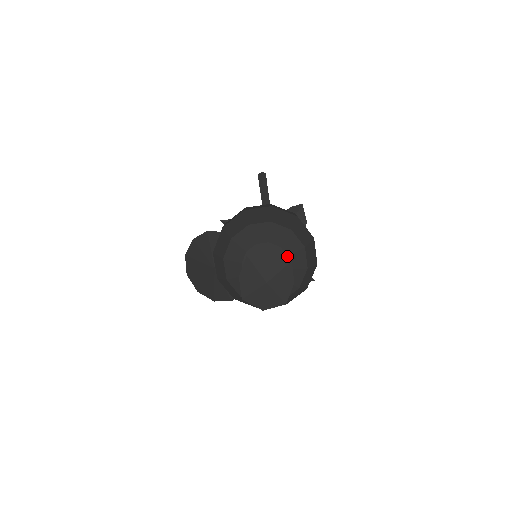
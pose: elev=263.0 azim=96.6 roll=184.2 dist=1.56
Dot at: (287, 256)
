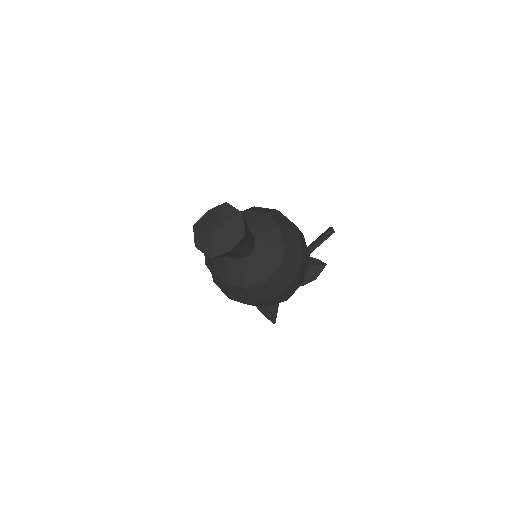
Dot at: (261, 255)
